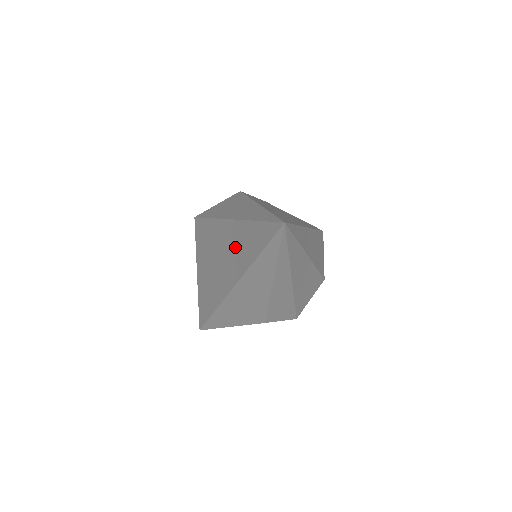
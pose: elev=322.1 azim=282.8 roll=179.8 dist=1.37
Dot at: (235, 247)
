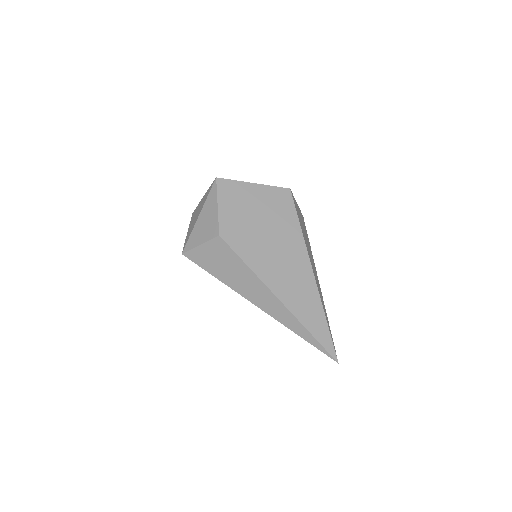
Dot at: occluded
